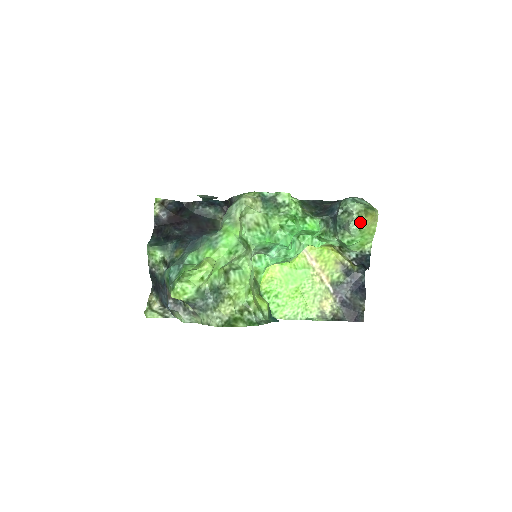
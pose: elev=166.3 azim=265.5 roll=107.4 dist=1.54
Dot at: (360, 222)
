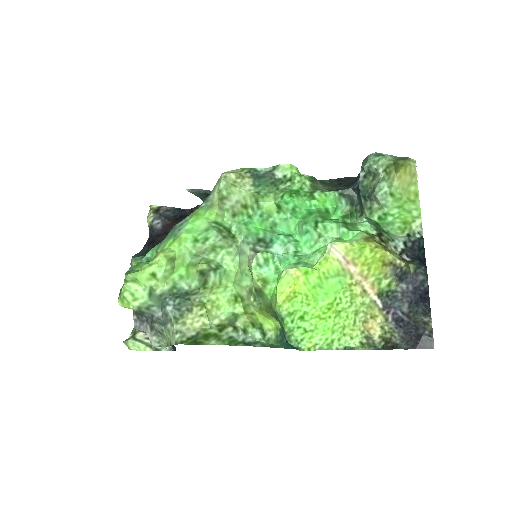
Dot at: (389, 182)
